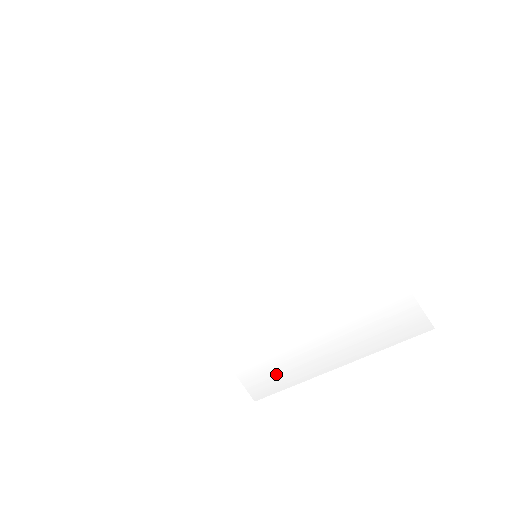
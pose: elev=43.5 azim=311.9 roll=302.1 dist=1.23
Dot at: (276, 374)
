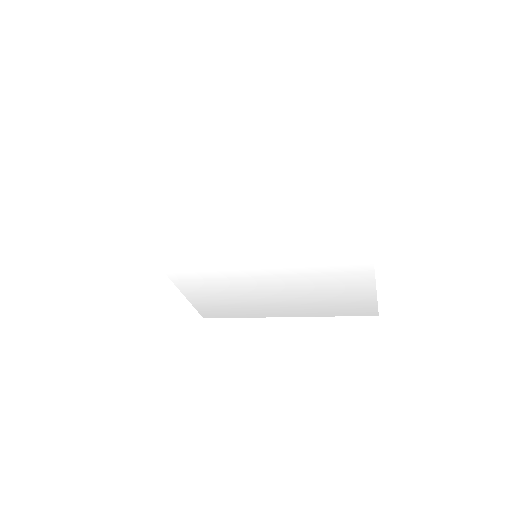
Dot at: (233, 311)
